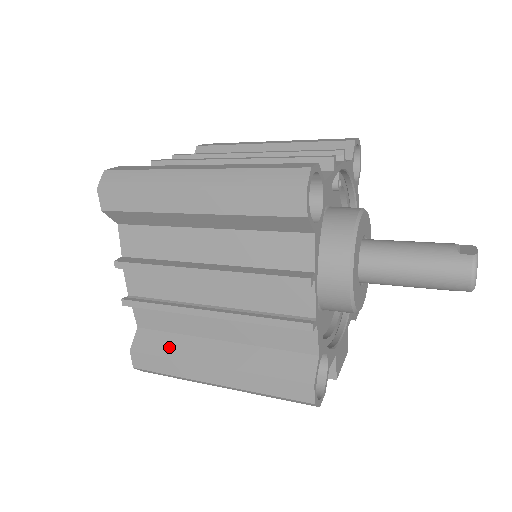
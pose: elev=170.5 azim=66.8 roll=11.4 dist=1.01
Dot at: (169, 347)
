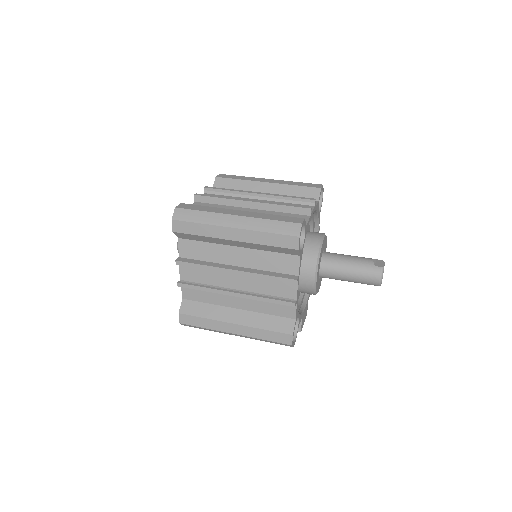
Dot at: (205, 312)
